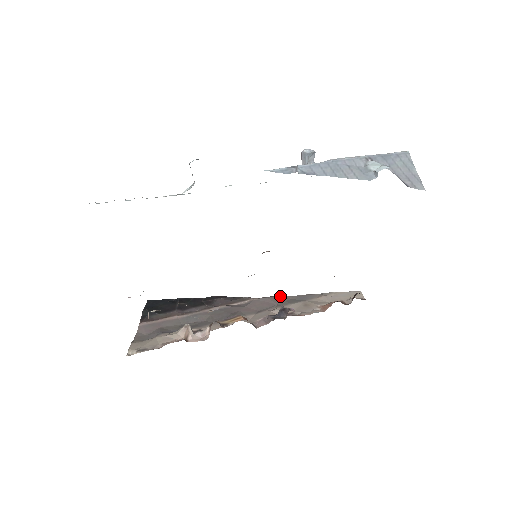
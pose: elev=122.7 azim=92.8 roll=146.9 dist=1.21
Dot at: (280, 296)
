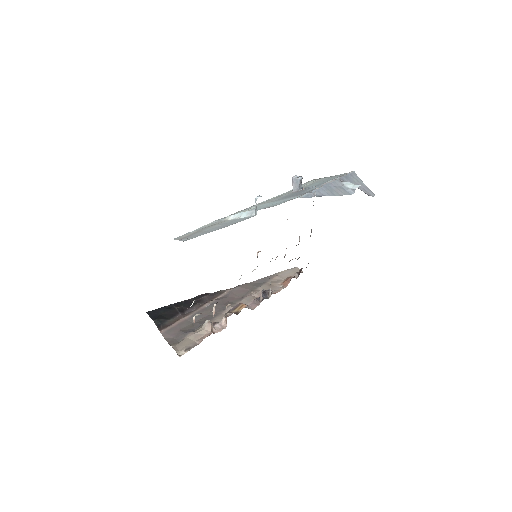
Dot at: (246, 283)
